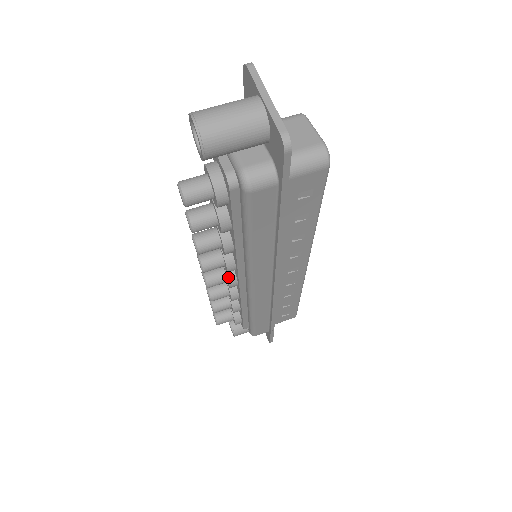
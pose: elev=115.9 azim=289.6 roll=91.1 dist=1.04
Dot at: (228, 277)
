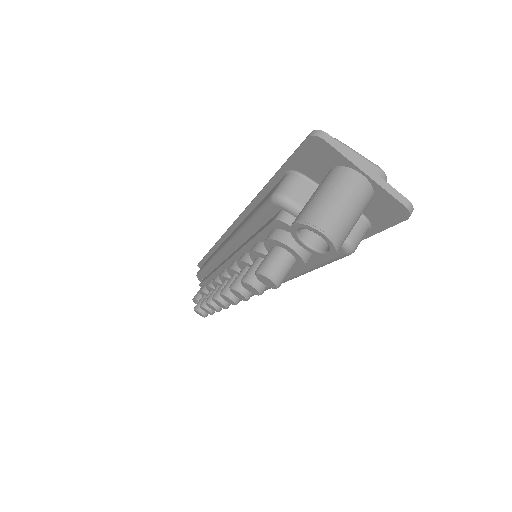
Dot at: occluded
